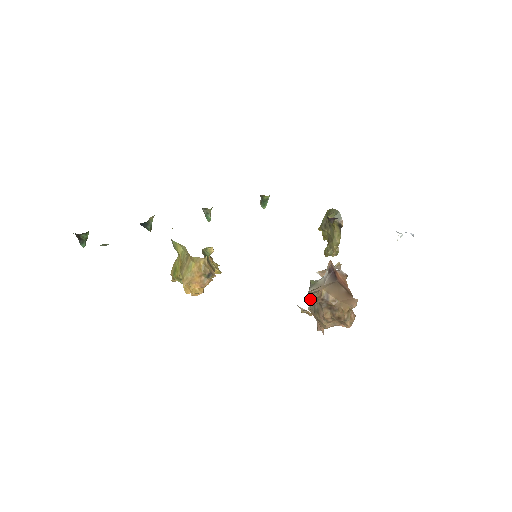
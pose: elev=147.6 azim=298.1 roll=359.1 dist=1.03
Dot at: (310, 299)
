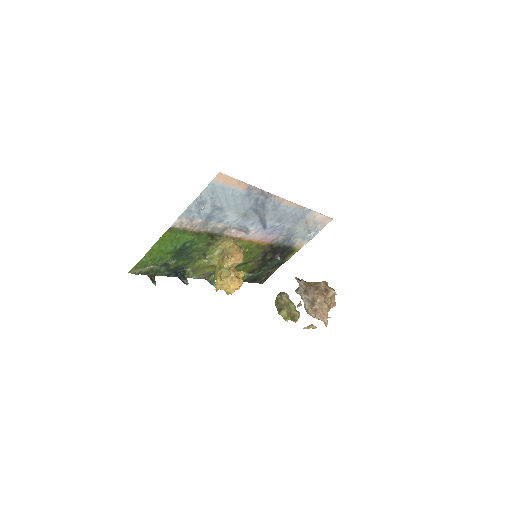
Dot at: (302, 285)
